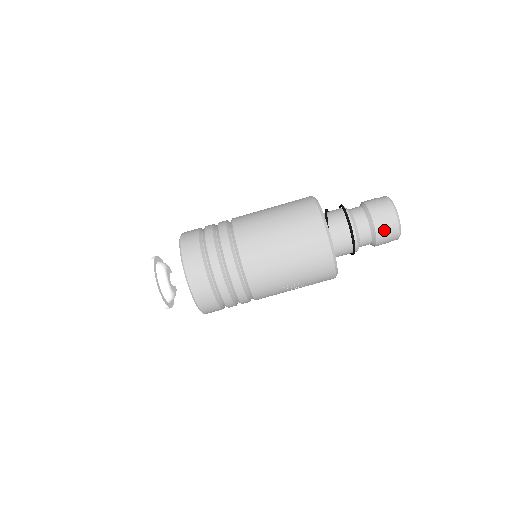
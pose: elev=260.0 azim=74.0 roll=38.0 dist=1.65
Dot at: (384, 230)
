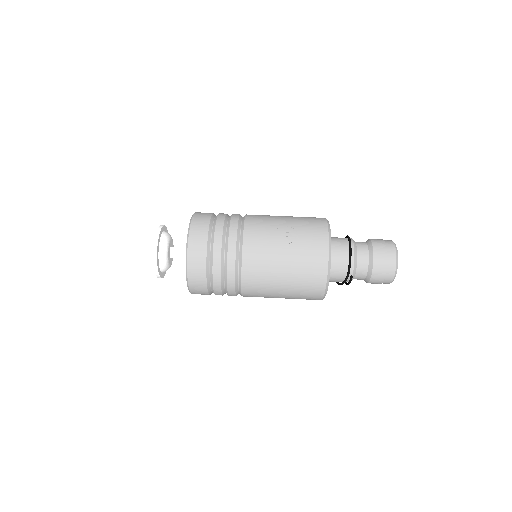
Dot at: (379, 241)
